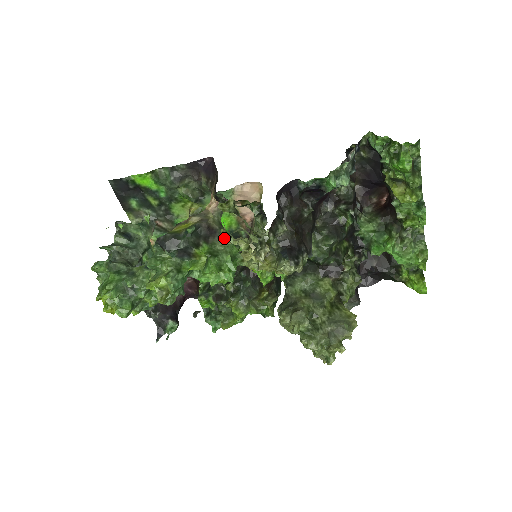
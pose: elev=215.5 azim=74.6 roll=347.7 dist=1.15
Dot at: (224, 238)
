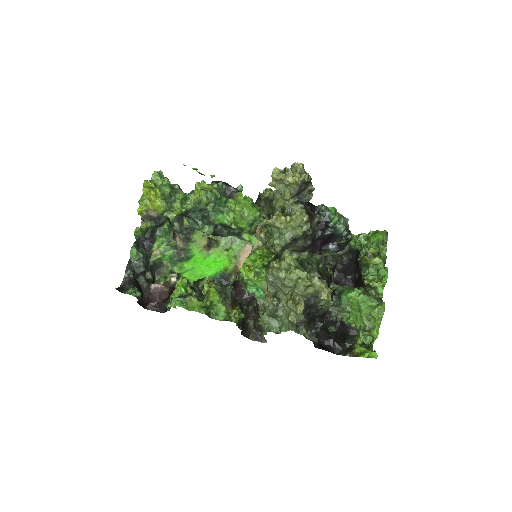
Dot at: (278, 169)
